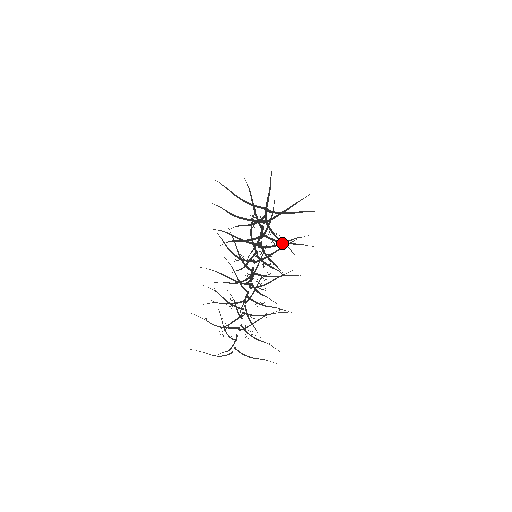
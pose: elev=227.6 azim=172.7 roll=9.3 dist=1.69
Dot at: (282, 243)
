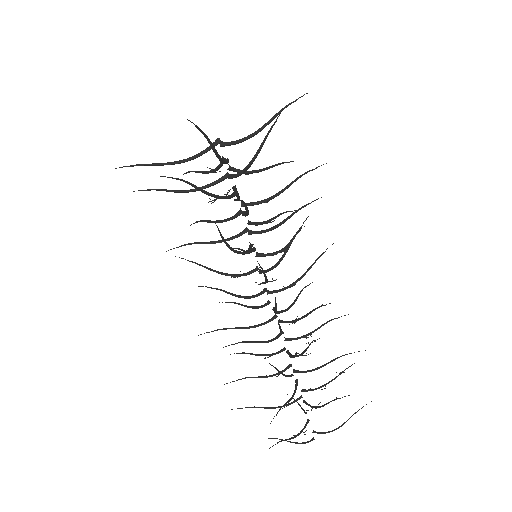
Dot at: (282, 222)
